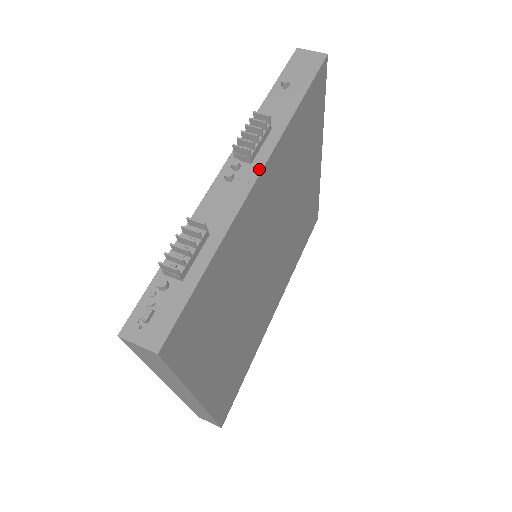
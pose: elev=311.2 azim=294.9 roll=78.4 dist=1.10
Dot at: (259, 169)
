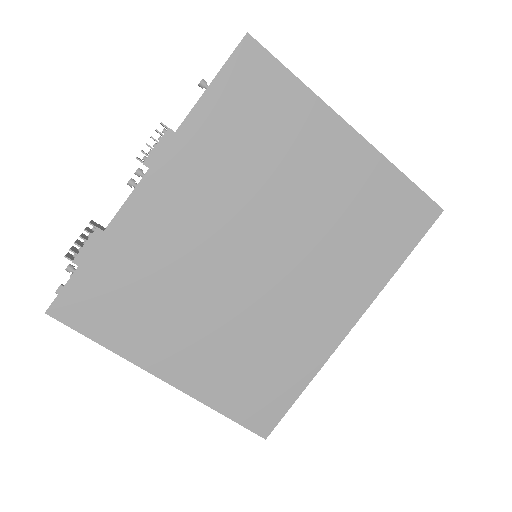
Dot at: (147, 171)
